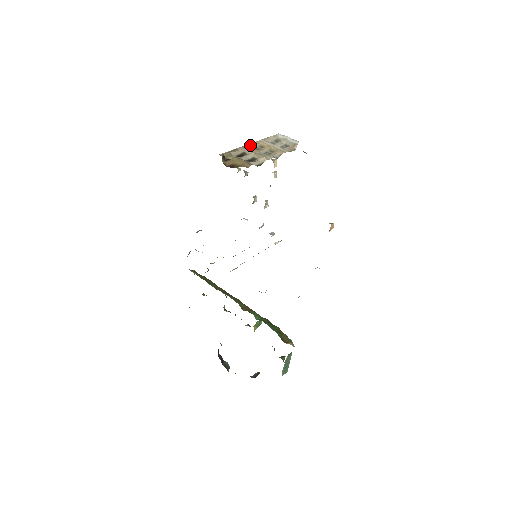
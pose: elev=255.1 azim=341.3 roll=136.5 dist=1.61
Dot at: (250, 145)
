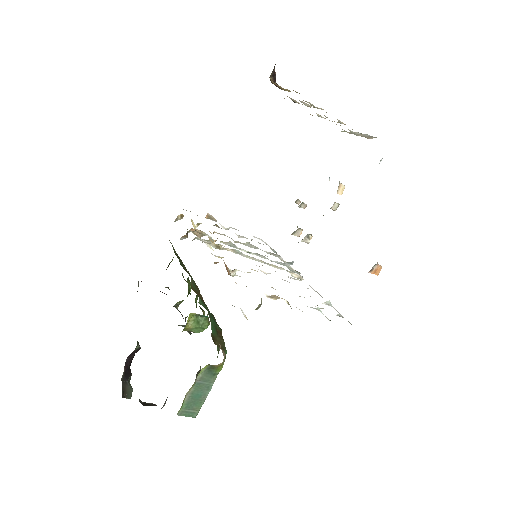
Dot at: occluded
